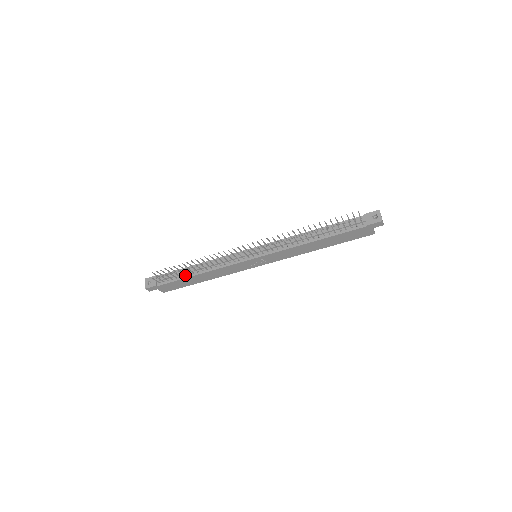
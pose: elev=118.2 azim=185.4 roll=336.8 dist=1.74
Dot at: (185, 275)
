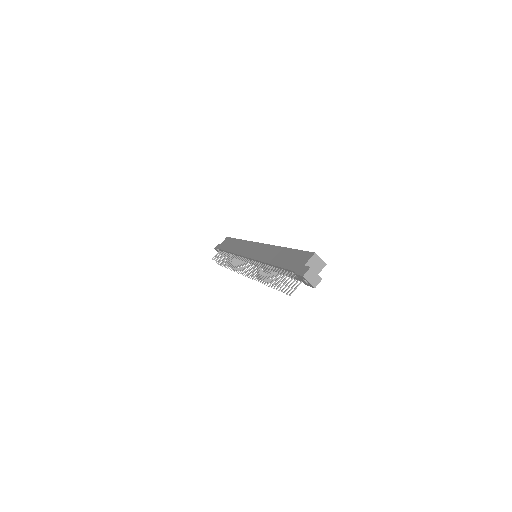
Dot at: (231, 257)
